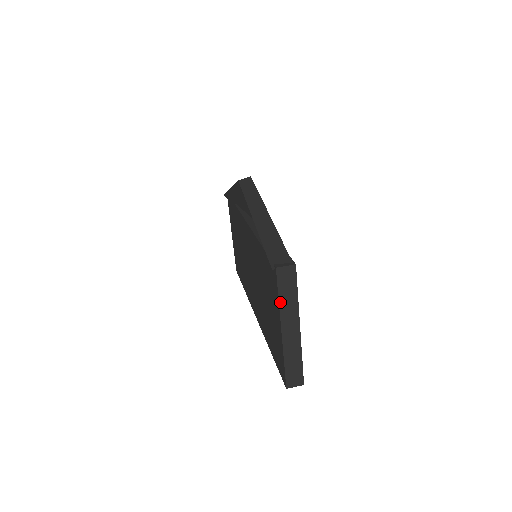
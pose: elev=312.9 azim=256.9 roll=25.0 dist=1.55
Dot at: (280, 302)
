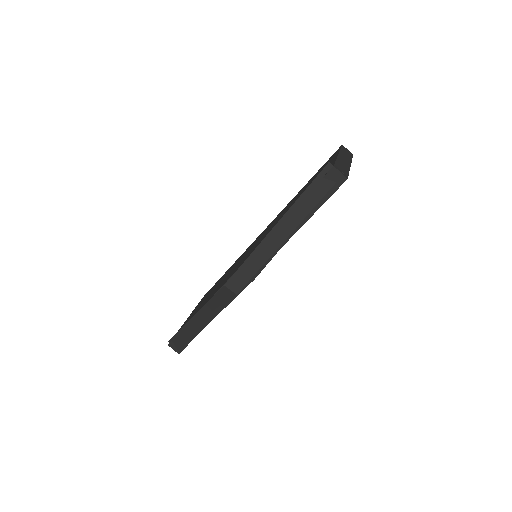
Dot at: occluded
